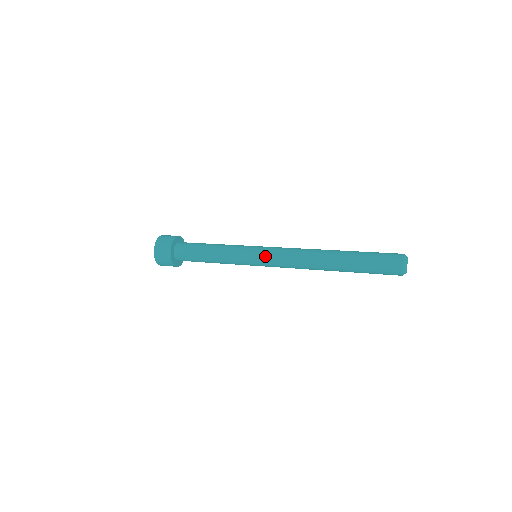
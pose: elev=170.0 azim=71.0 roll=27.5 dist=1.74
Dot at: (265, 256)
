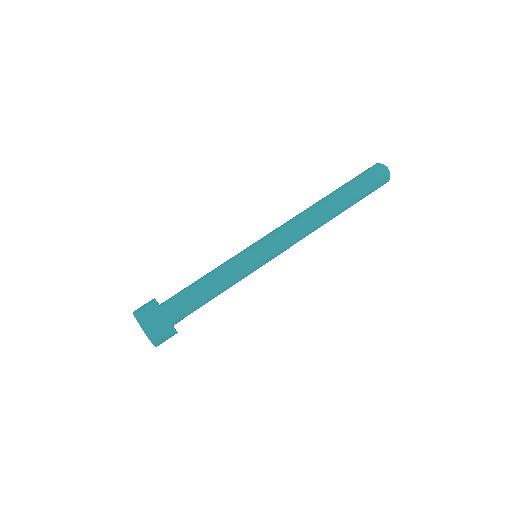
Dot at: (274, 252)
